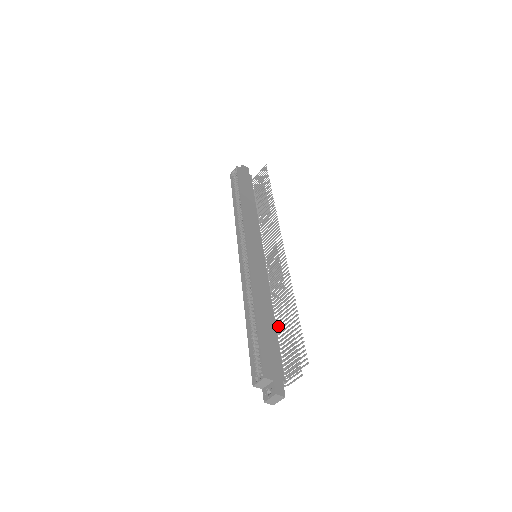
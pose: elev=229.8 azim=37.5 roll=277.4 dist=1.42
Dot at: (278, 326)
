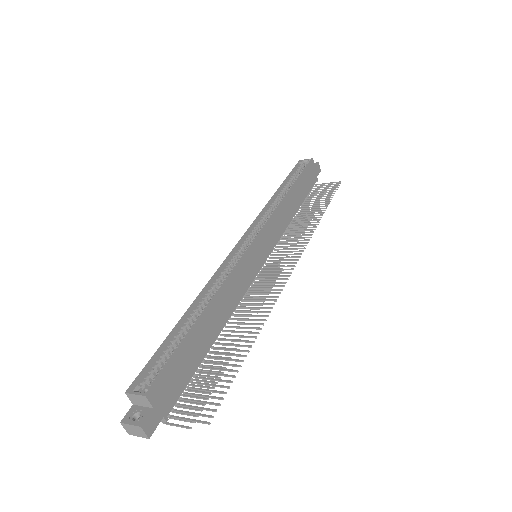
Dot at: (214, 348)
